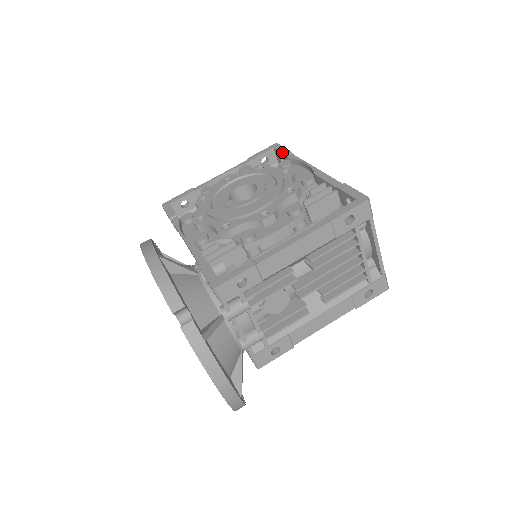
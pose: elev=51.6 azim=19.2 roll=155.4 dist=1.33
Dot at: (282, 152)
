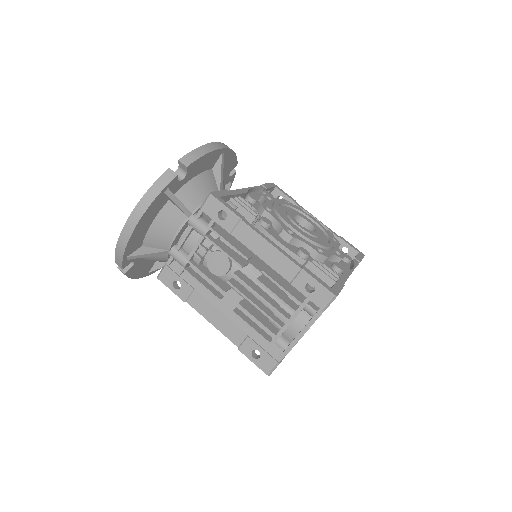
Dot at: (357, 256)
